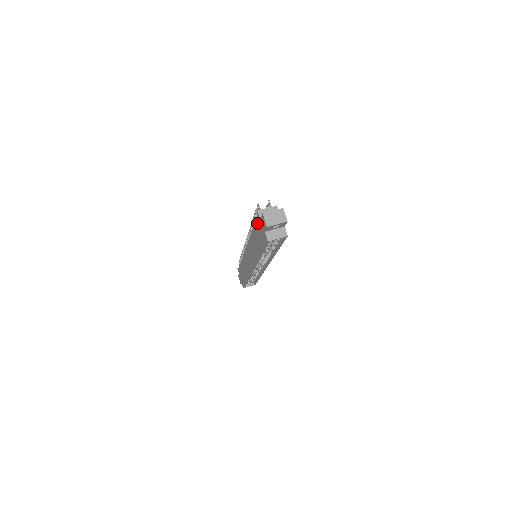
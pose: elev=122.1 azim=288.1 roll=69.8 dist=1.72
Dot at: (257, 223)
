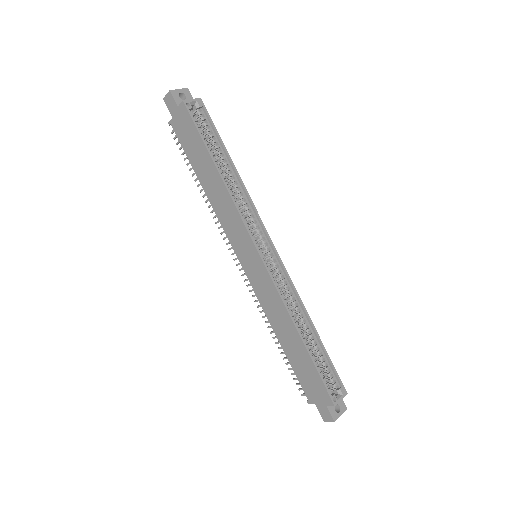
Dot at: (180, 138)
